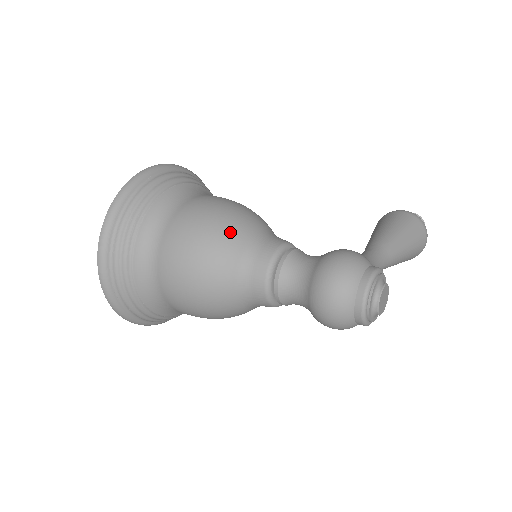
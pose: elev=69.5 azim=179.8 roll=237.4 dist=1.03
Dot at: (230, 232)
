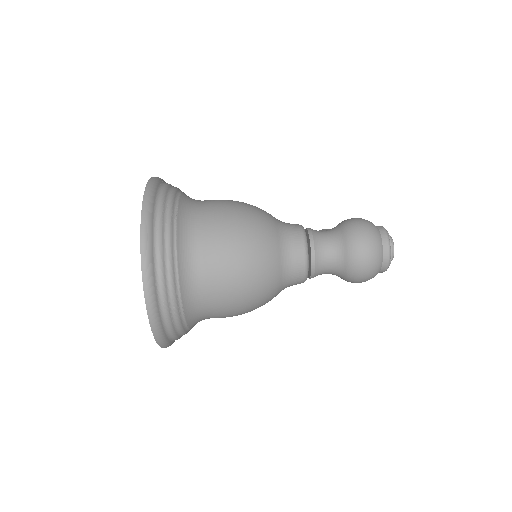
Dot at: (262, 215)
